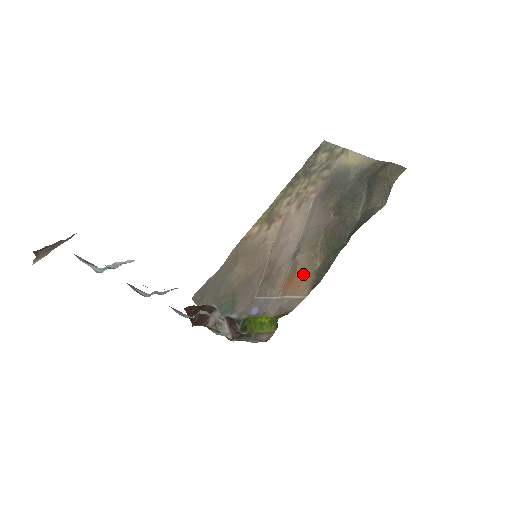
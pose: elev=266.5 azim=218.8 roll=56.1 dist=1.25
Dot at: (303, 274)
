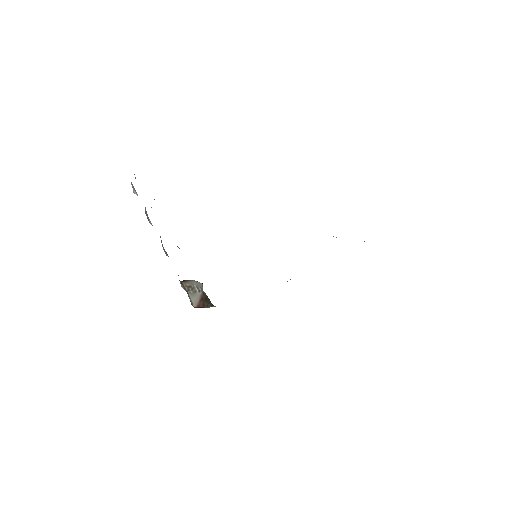
Dot at: occluded
